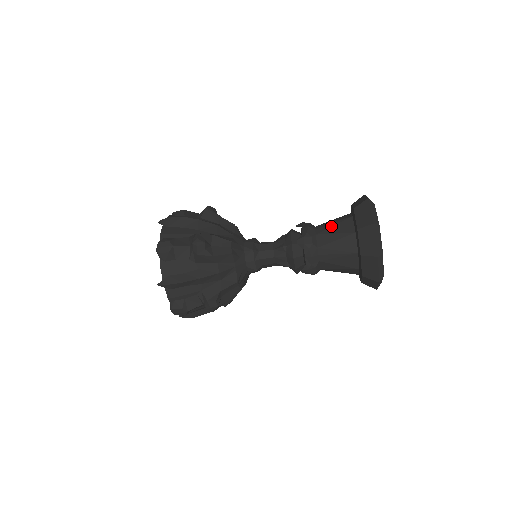
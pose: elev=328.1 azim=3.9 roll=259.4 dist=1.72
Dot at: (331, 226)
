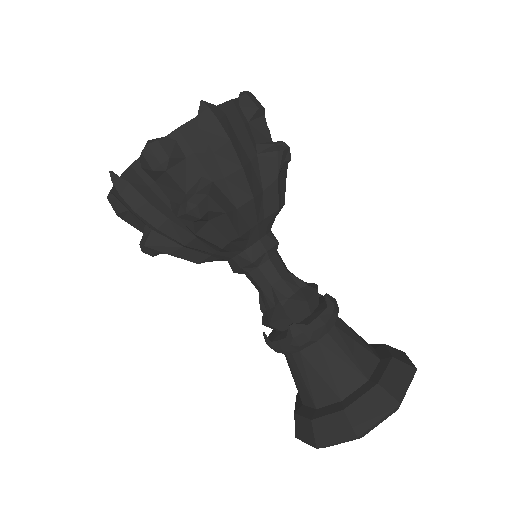
Dot at: (340, 357)
